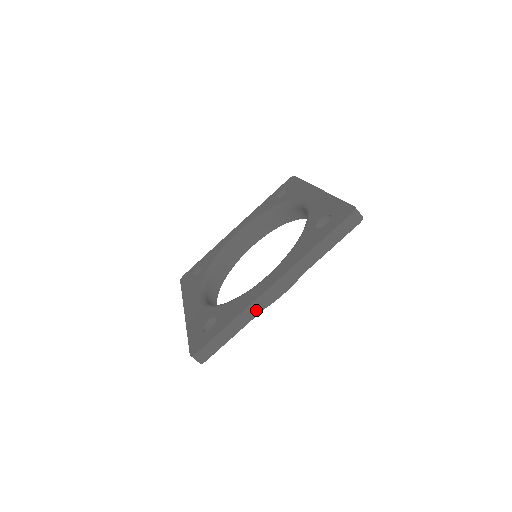
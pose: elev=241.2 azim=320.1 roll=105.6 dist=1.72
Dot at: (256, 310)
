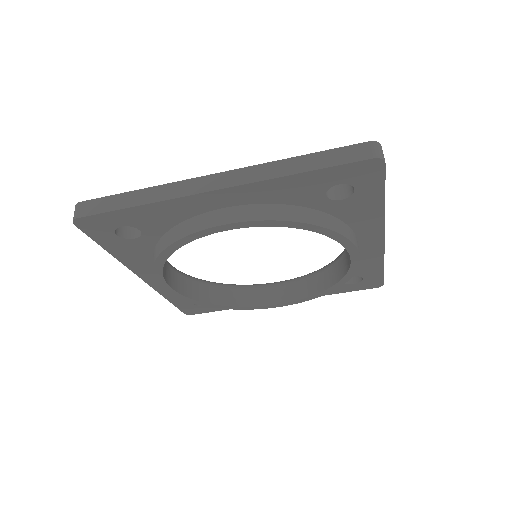
Dot at: (174, 193)
